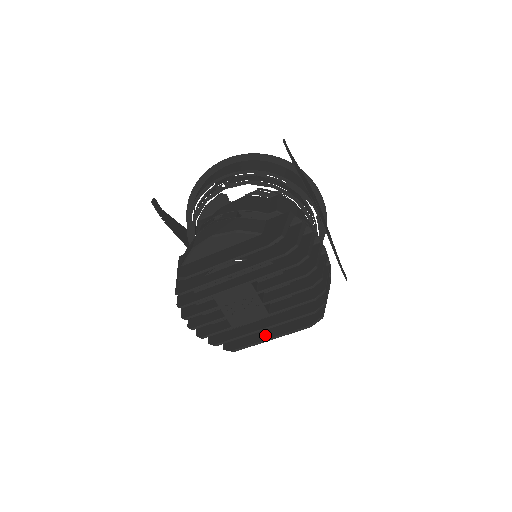
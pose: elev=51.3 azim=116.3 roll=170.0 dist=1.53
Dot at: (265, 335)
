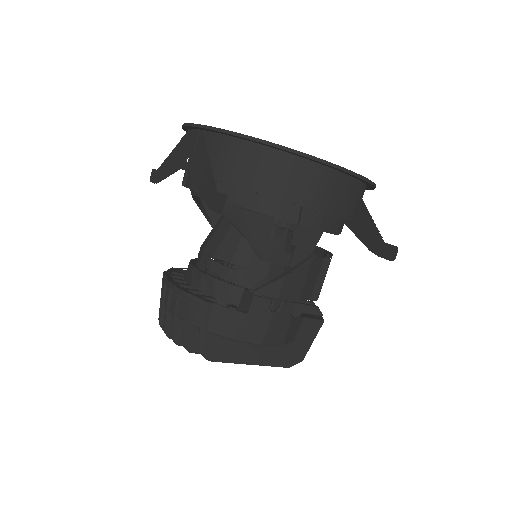
Dot at: occluded
